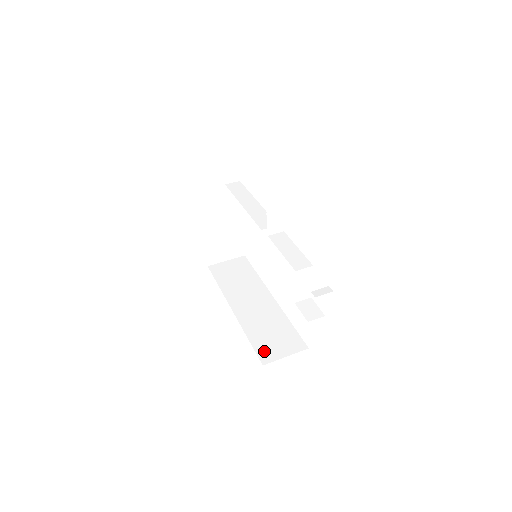
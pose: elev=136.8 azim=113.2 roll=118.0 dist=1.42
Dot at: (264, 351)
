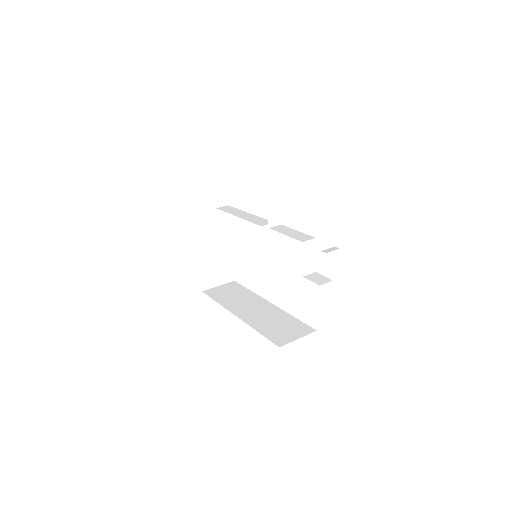
Dot at: (277, 338)
